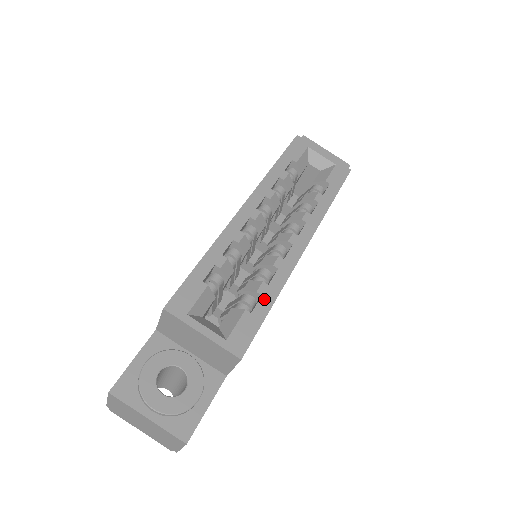
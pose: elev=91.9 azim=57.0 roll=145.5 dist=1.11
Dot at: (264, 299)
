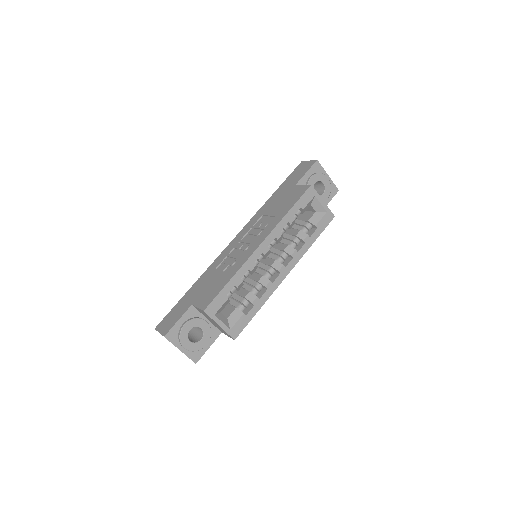
Dot at: (255, 308)
